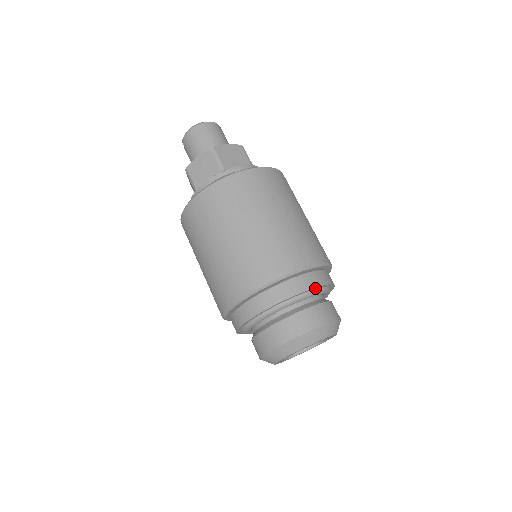
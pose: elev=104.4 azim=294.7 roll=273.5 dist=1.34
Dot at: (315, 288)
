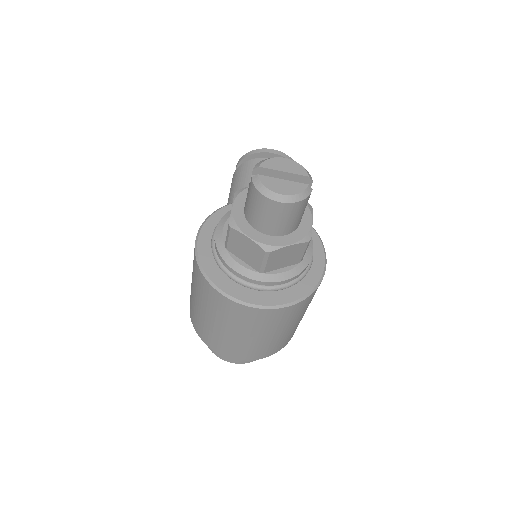
Dot at: occluded
